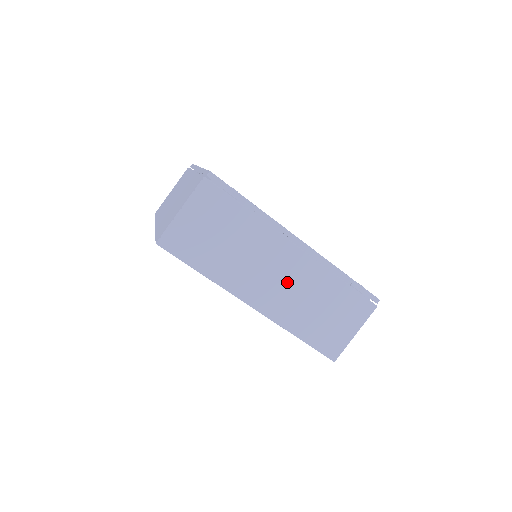
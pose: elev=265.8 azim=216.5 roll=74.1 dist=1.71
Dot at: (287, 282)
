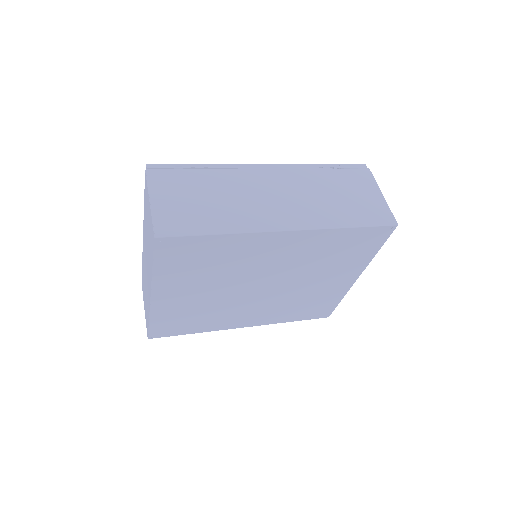
Dot at: (289, 195)
